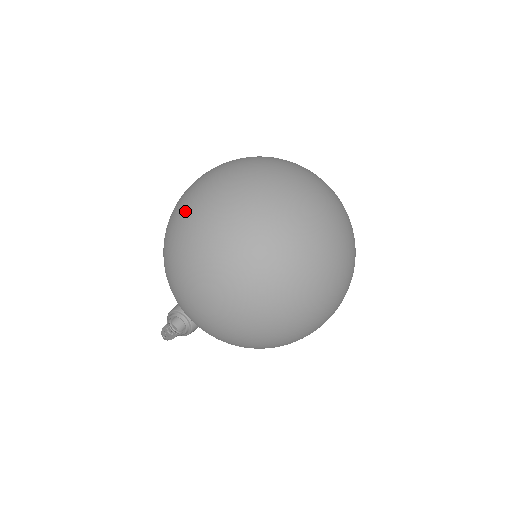
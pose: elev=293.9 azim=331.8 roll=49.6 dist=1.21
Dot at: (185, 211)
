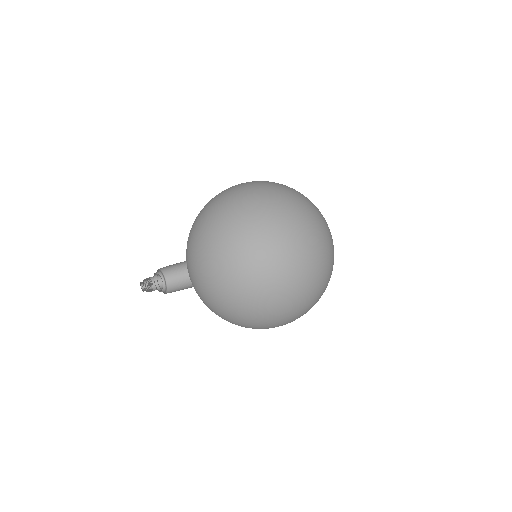
Dot at: (253, 245)
